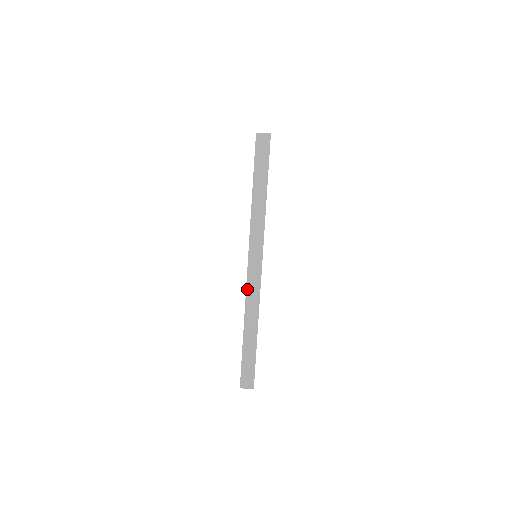
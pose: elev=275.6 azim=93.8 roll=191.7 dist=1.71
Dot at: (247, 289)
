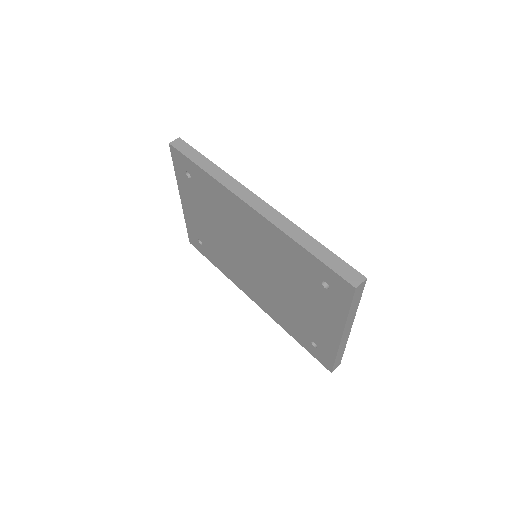
Dot at: (268, 219)
